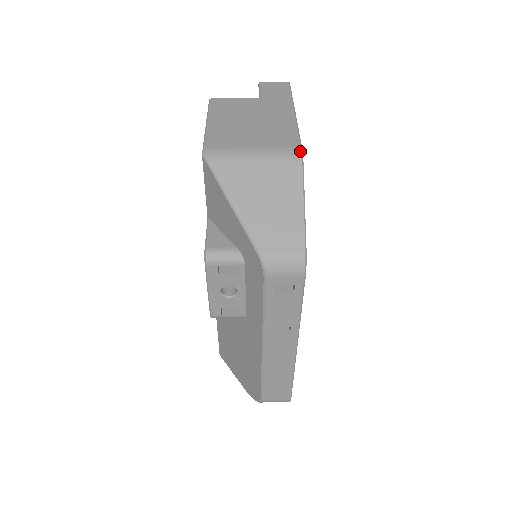
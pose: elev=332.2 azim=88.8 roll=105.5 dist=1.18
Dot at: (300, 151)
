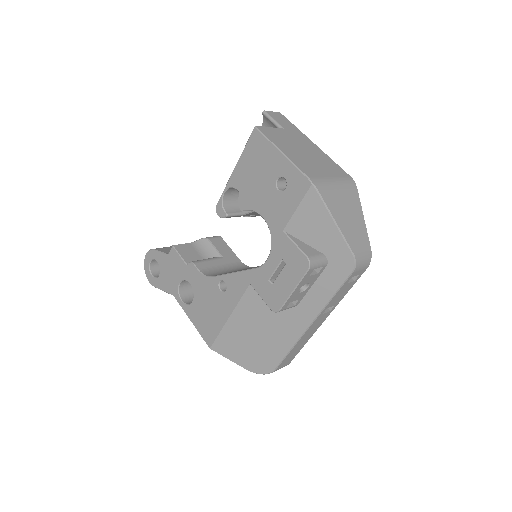
Dot at: (353, 180)
